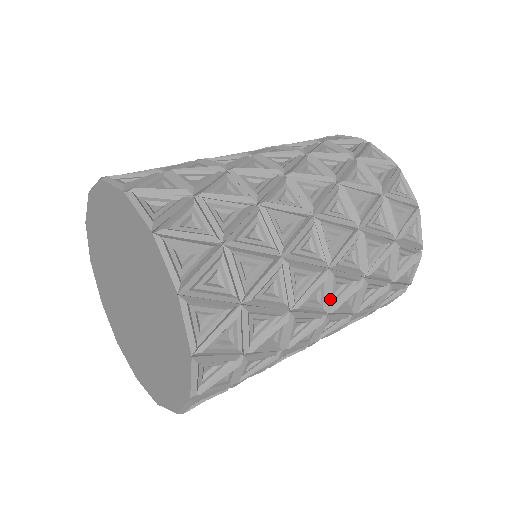
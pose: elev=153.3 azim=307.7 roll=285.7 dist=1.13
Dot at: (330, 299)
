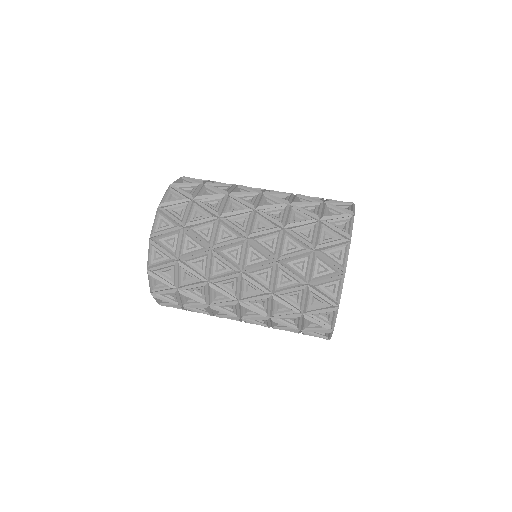
Dot at: (244, 321)
